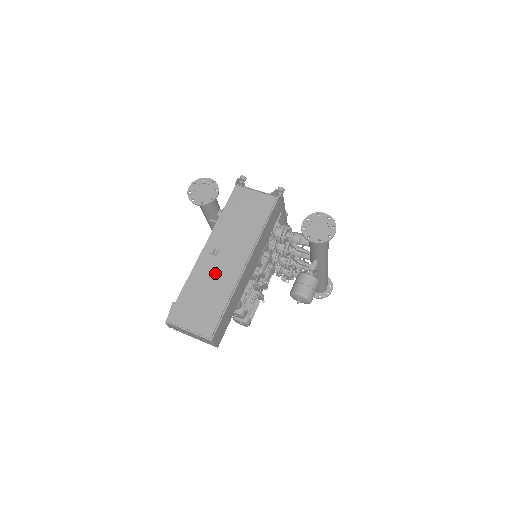
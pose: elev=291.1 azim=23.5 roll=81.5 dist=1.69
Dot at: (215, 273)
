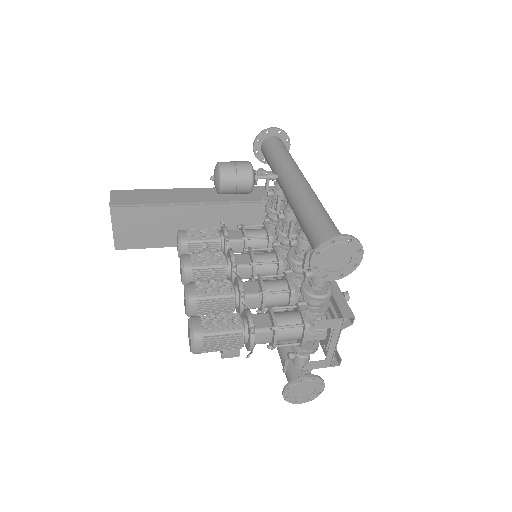
Dot at: occluded
